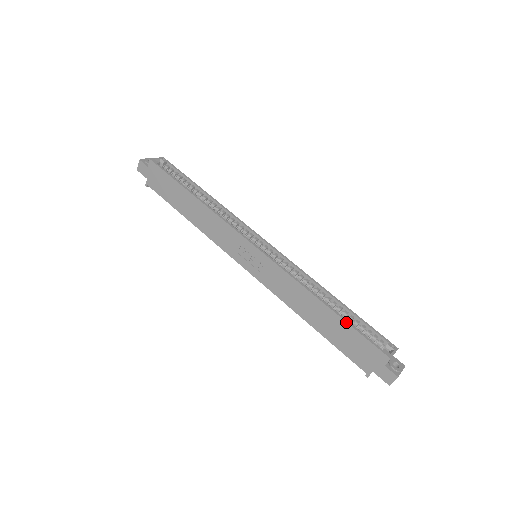
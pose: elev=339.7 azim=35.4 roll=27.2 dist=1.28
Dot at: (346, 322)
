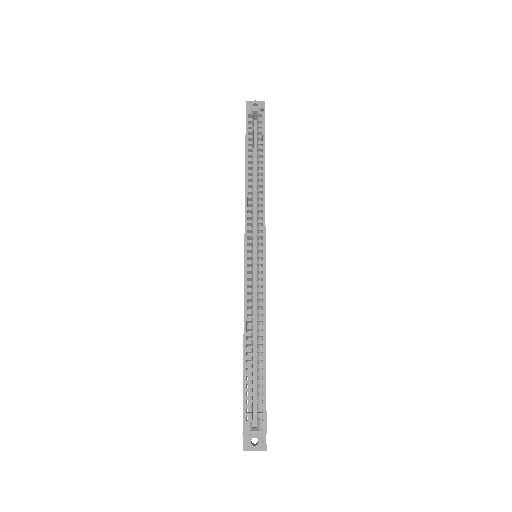
Dot at: (243, 373)
